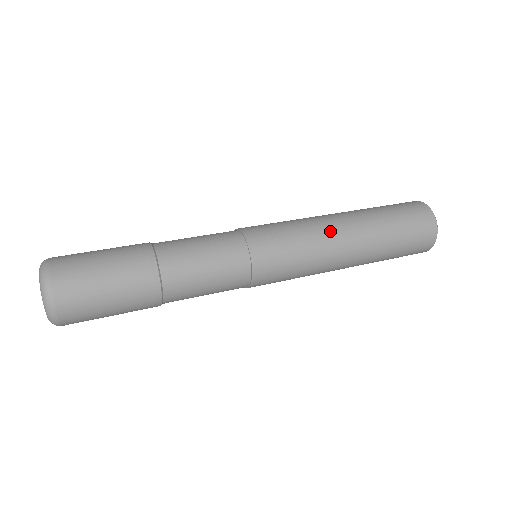
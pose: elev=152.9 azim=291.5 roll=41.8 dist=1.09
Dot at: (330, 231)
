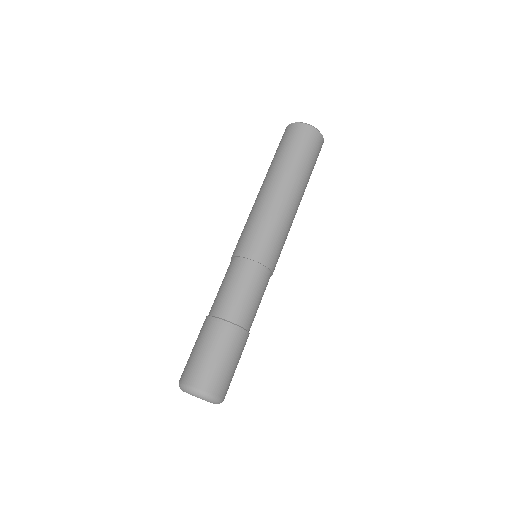
Dot at: (275, 201)
